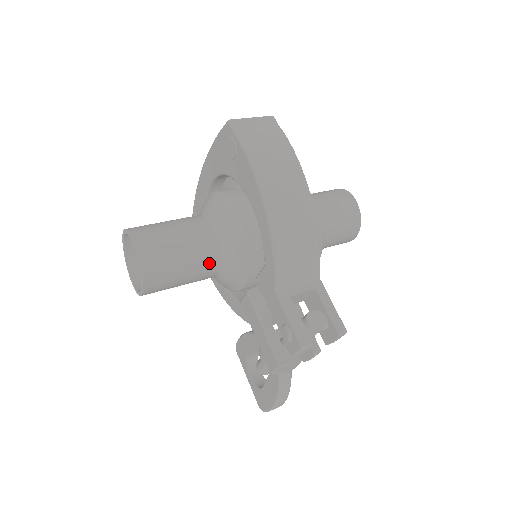
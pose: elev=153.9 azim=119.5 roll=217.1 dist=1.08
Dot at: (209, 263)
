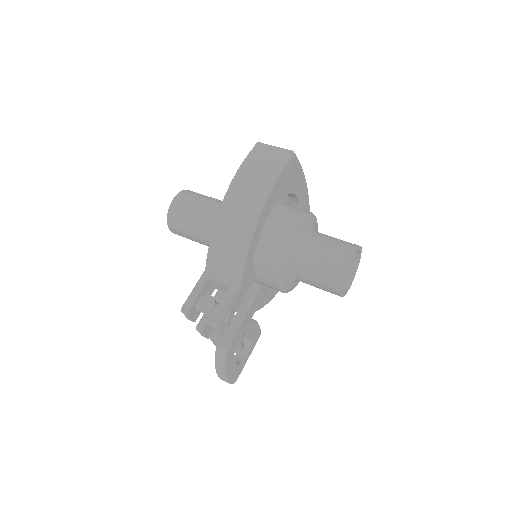
Dot at: (206, 234)
